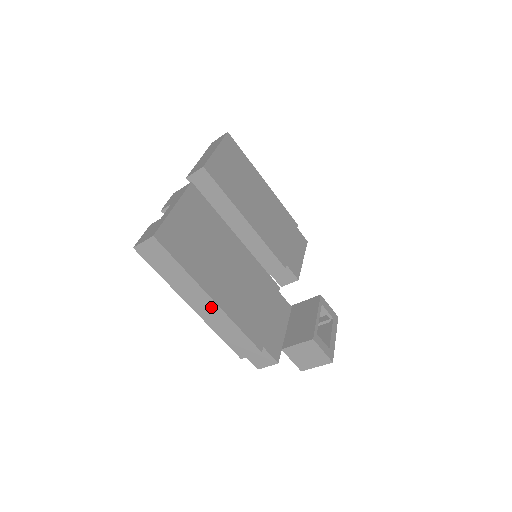
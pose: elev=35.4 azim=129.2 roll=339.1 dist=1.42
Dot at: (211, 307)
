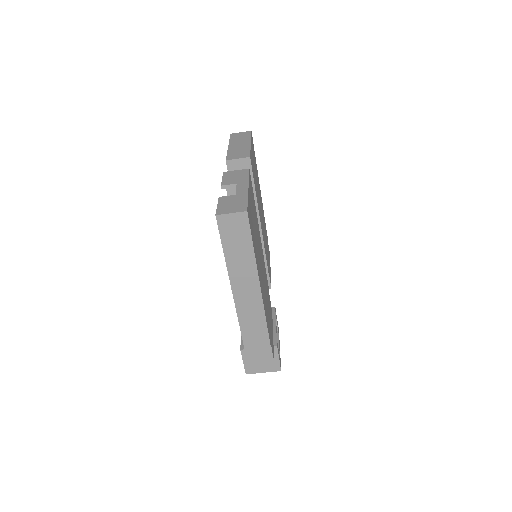
Dot at: (253, 295)
